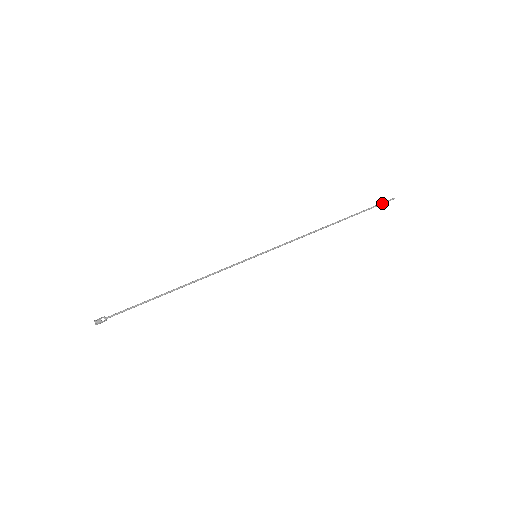
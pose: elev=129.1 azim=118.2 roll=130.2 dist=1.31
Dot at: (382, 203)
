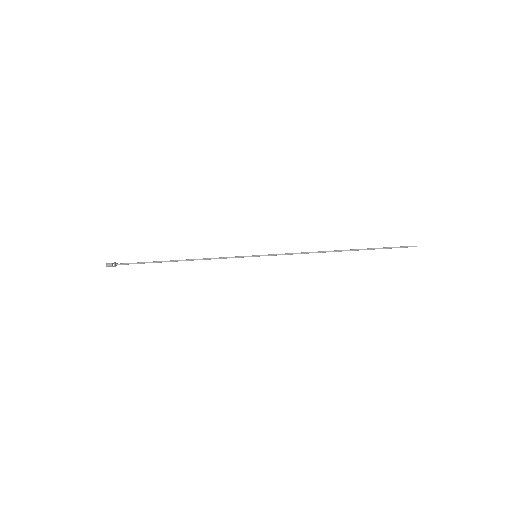
Dot at: (400, 247)
